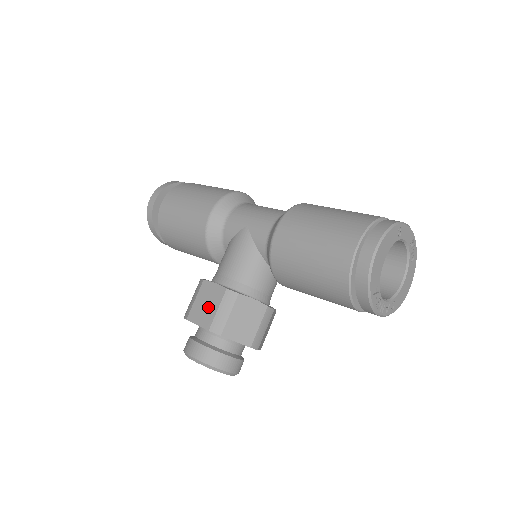
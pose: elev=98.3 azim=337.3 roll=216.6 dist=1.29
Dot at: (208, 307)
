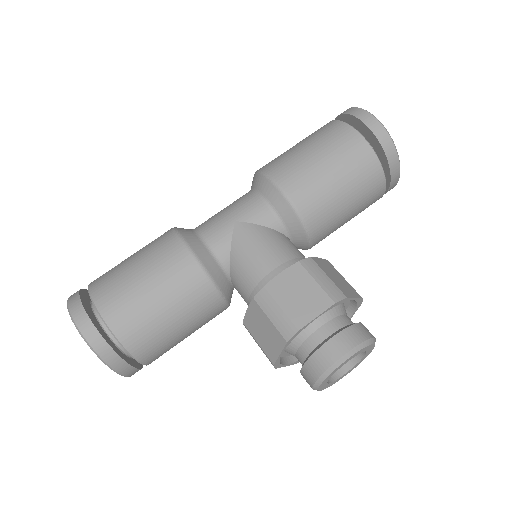
Dot at: (304, 293)
